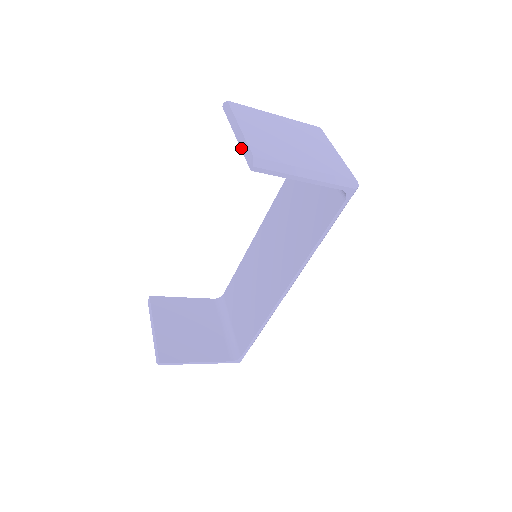
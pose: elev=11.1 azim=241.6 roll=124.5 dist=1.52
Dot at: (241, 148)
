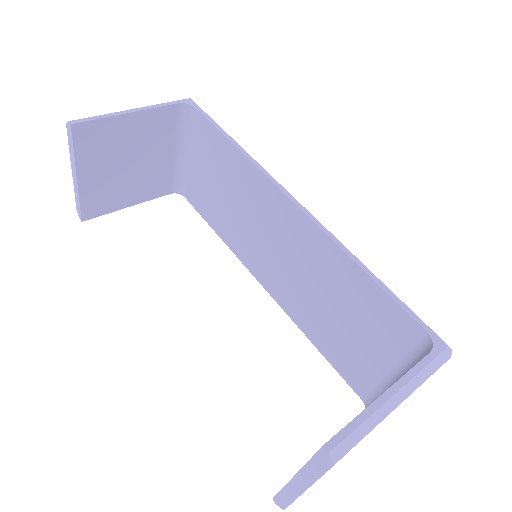
Dot at: (285, 488)
